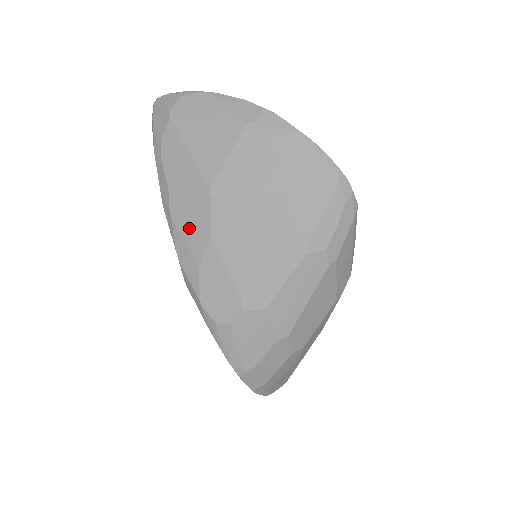
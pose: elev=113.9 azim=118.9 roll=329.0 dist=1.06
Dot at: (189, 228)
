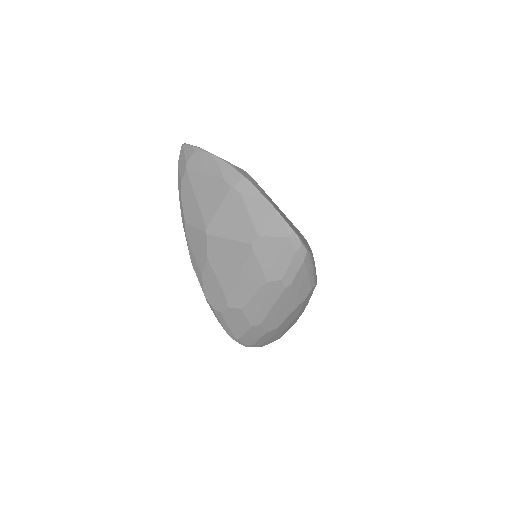
Dot at: (196, 249)
